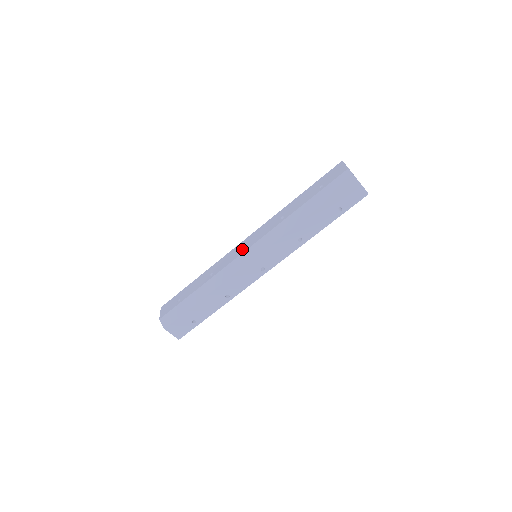
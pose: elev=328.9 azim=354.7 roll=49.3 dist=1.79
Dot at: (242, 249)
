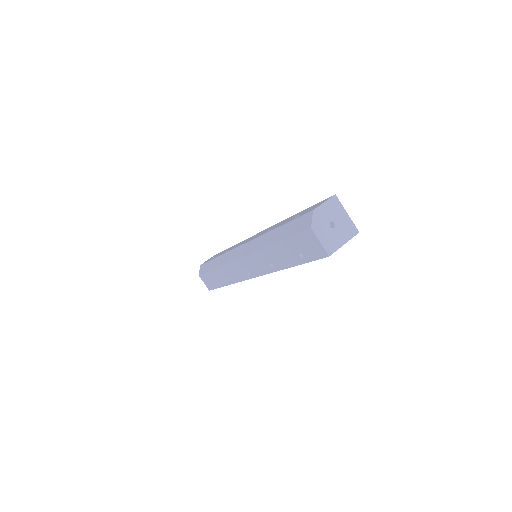
Dot at: (244, 242)
